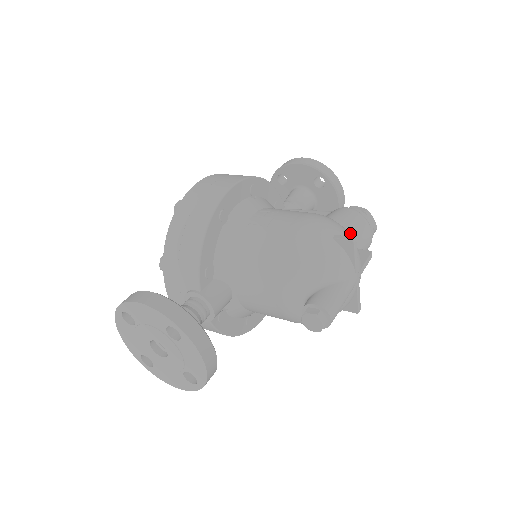
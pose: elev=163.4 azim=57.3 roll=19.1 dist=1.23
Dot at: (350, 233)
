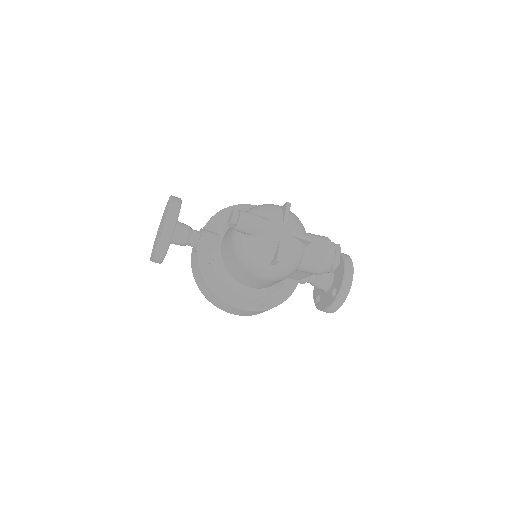
Dot at: (309, 235)
